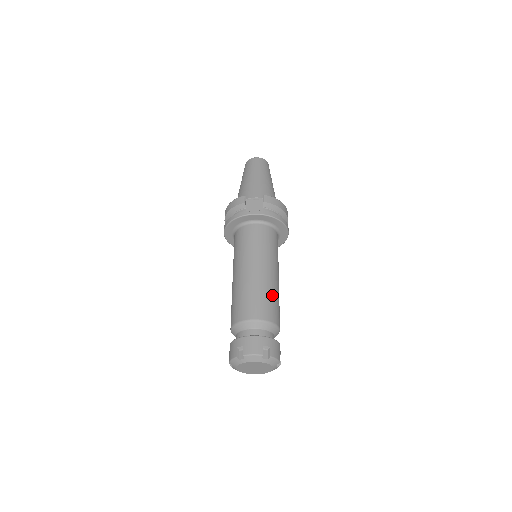
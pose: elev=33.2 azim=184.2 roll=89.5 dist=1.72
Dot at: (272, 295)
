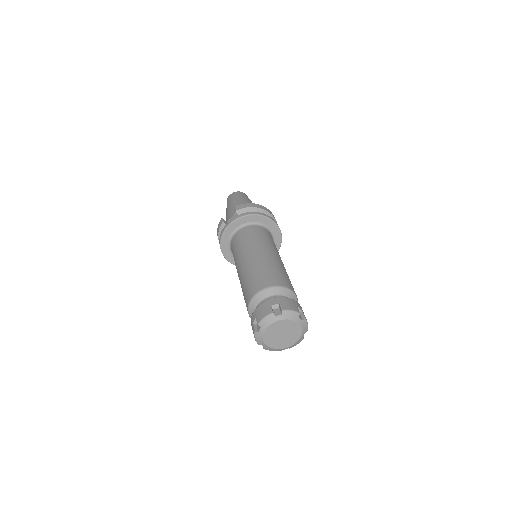
Dot at: (270, 267)
